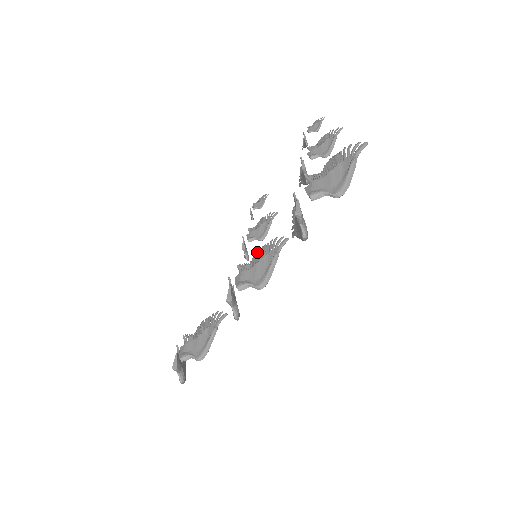
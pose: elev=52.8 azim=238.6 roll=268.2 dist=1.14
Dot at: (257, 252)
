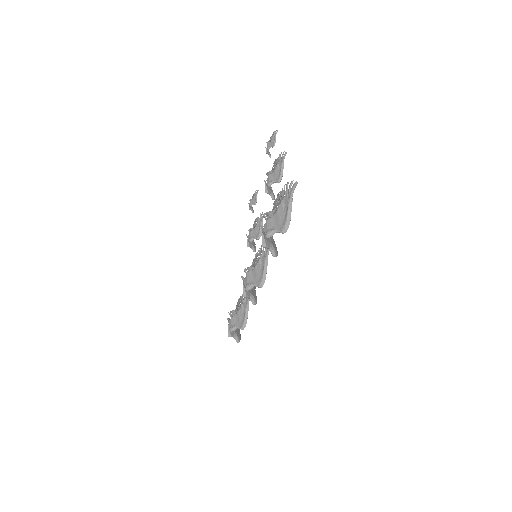
Dot at: occluded
